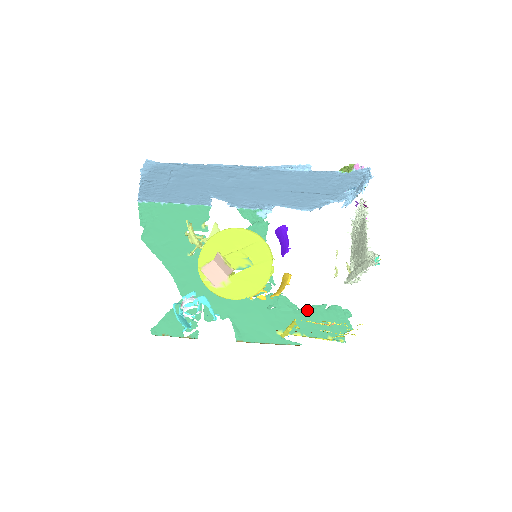
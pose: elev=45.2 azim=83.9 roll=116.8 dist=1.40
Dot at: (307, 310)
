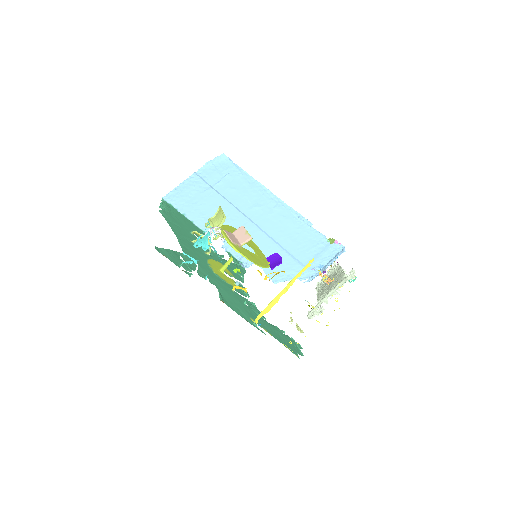
Dot at: (271, 324)
